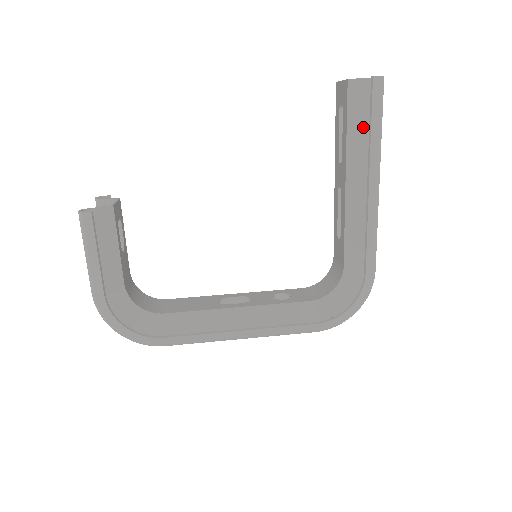
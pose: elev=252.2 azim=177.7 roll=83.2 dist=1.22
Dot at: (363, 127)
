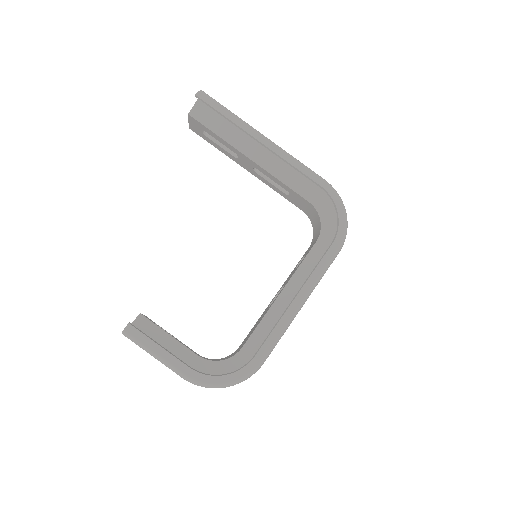
Dot at: (223, 124)
